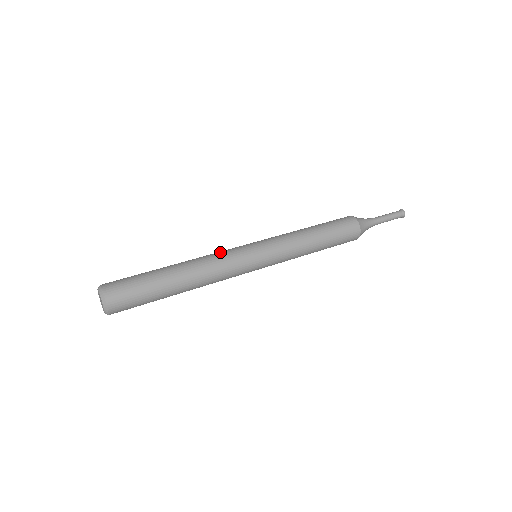
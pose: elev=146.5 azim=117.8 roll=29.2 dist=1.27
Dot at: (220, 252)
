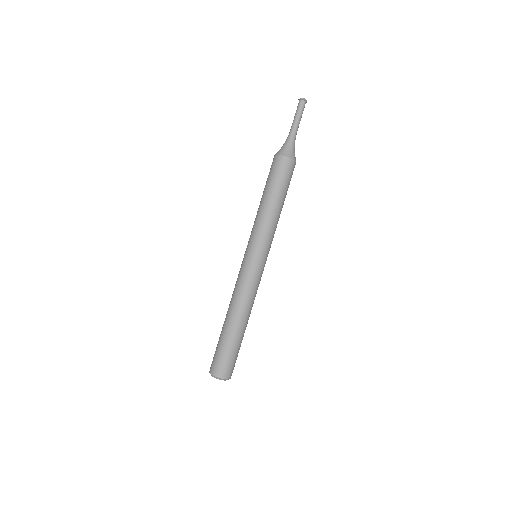
Dot at: (239, 284)
